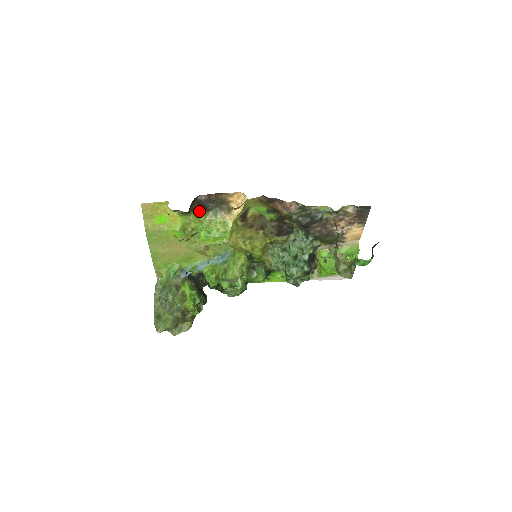
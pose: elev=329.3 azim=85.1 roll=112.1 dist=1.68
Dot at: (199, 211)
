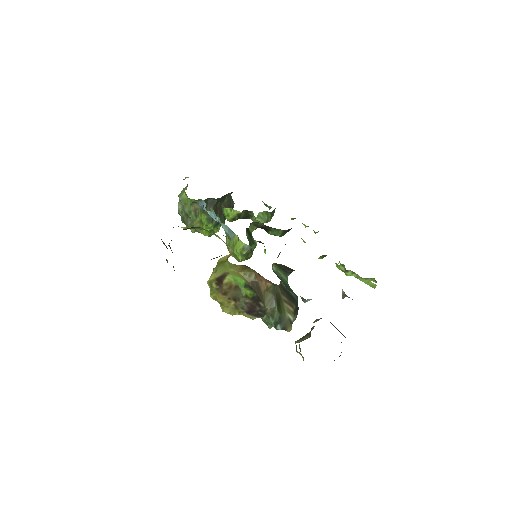
Dot at: occluded
